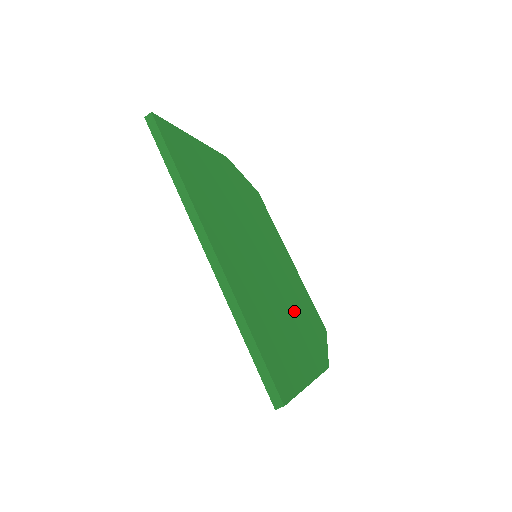
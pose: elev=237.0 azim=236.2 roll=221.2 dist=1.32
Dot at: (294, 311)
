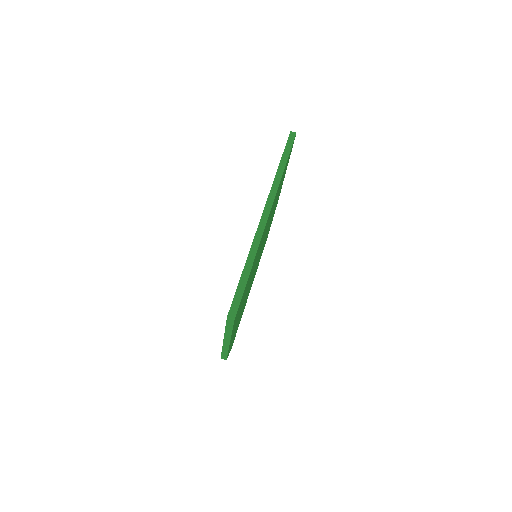
Dot at: occluded
